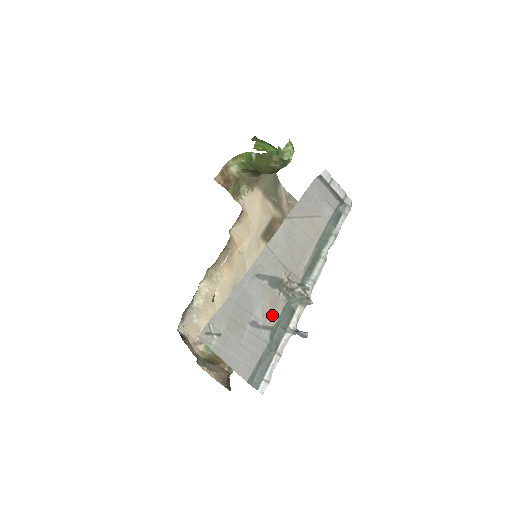
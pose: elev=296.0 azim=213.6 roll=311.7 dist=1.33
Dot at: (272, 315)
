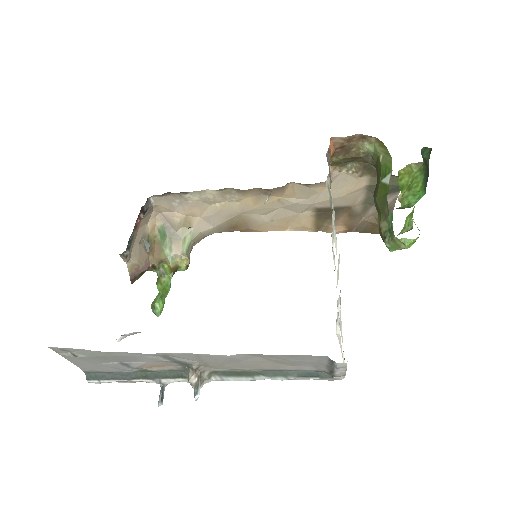
Dot at: (154, 366)
